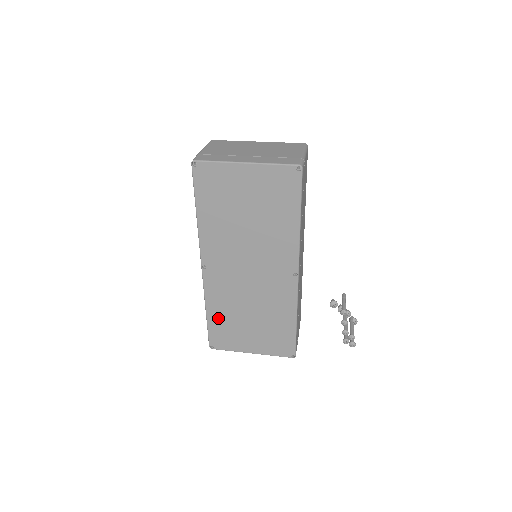
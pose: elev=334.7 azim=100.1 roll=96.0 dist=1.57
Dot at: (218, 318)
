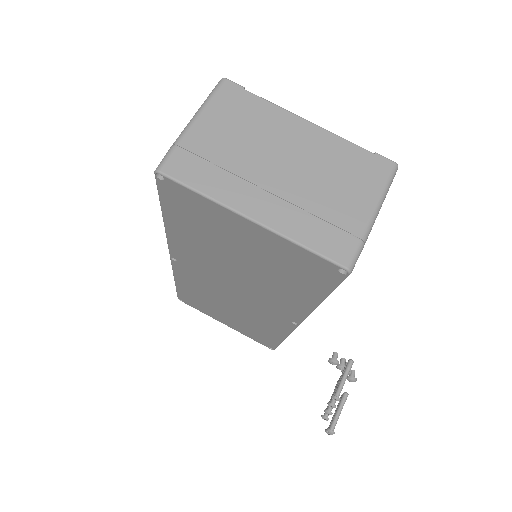
Dot at: (189, 292)
